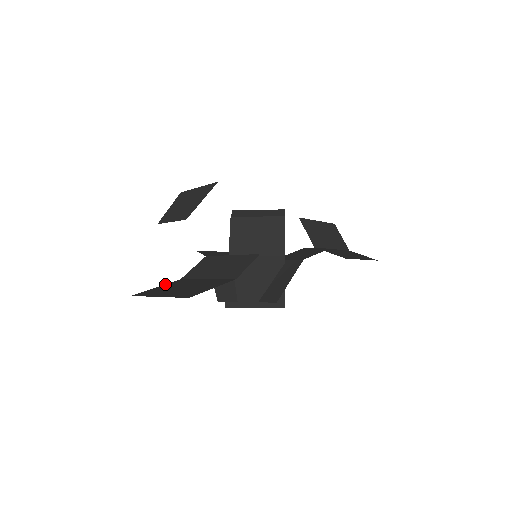
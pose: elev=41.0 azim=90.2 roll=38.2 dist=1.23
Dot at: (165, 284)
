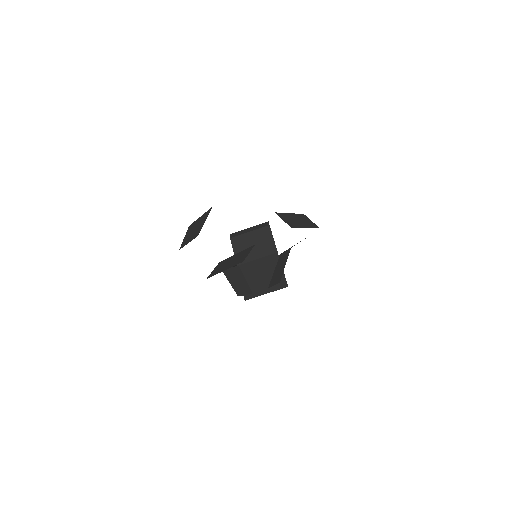
Dot at: occluded
